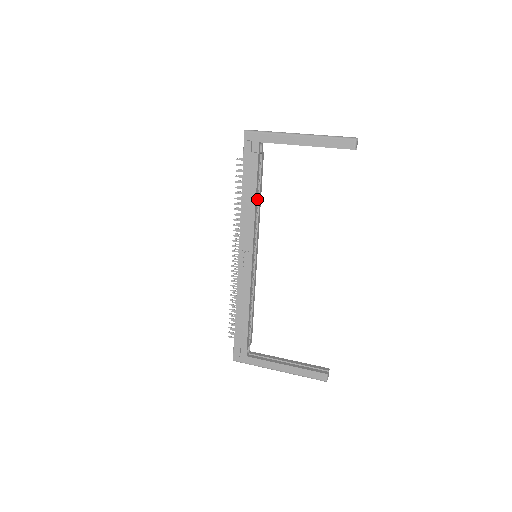
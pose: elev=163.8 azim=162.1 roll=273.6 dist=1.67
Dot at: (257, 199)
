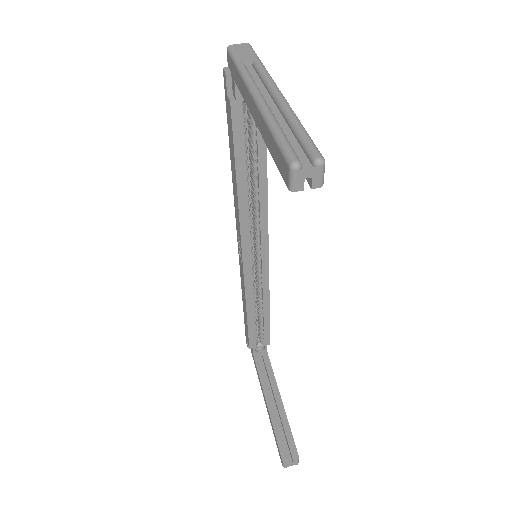
Dot at: (255, 176)
